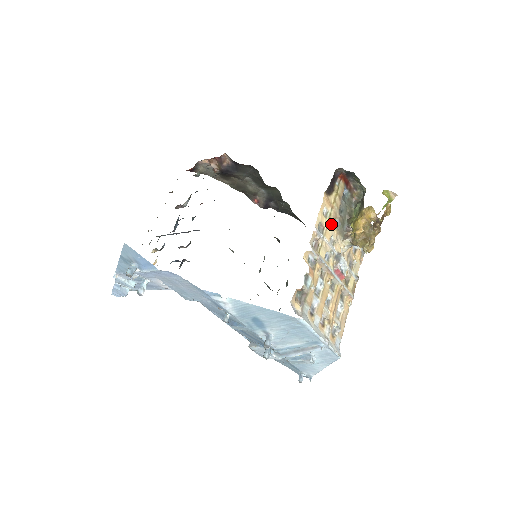
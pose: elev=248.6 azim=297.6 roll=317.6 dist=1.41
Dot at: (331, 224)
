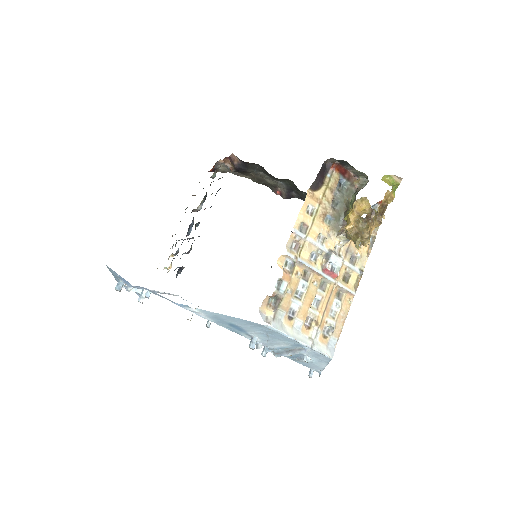
Dot at: (318, 221)
